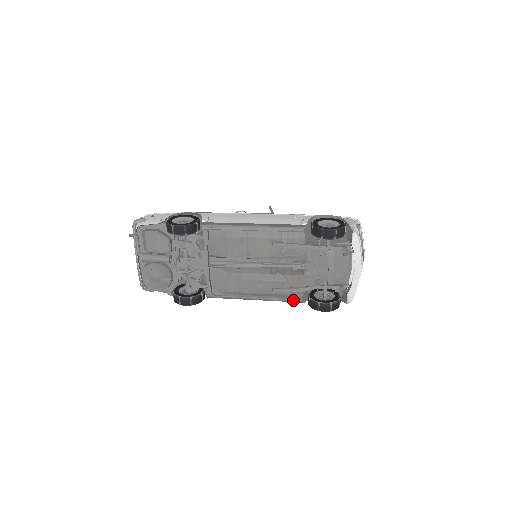
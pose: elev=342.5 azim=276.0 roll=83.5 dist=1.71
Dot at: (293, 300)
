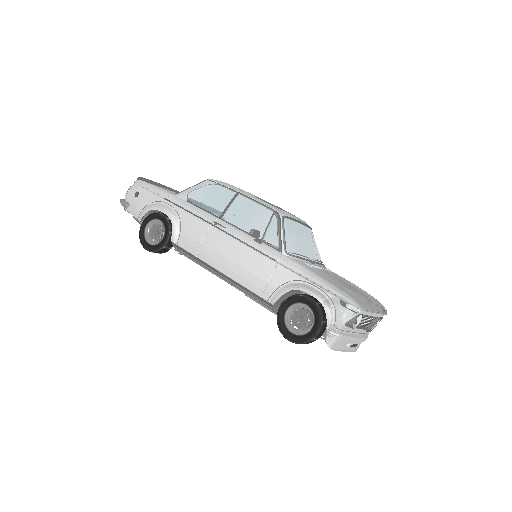
Dot at: occluded
